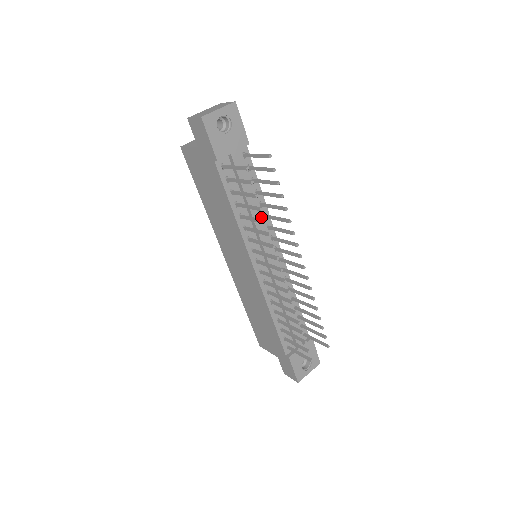
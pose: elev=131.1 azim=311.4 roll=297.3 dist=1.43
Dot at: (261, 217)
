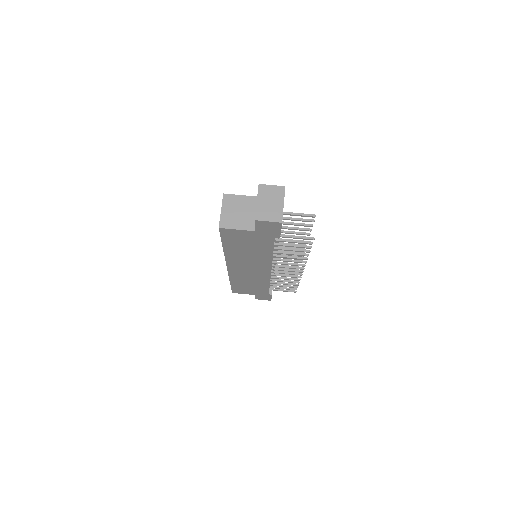
Dot at: occluded
